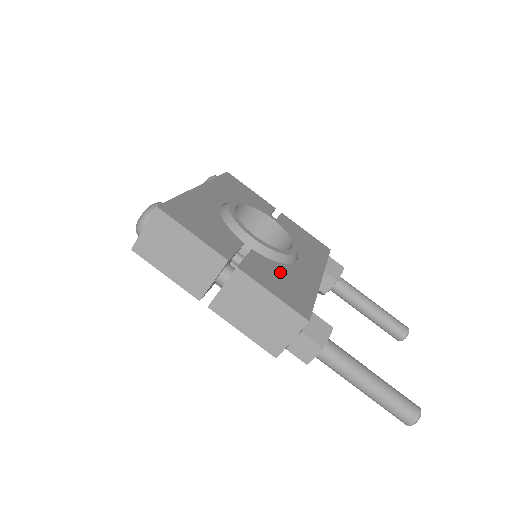
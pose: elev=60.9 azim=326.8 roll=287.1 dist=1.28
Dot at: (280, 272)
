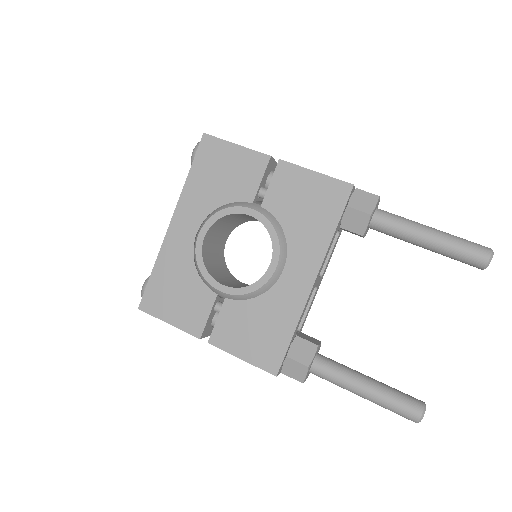
Dot at: (254, 315)
